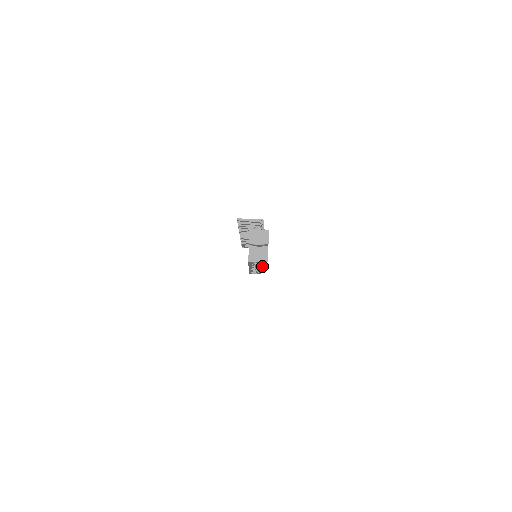
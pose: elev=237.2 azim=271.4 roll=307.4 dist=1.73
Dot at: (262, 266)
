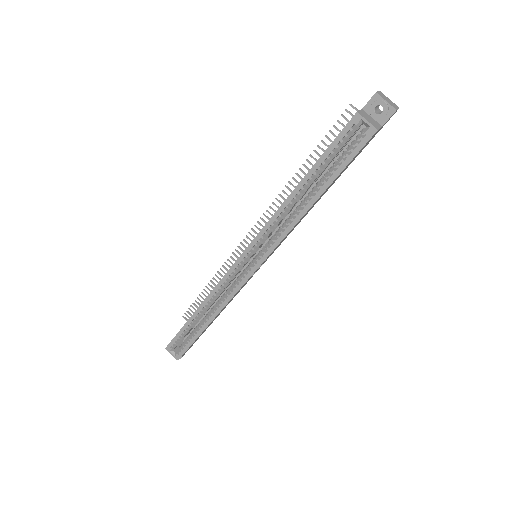
Dot at: (306, 207)
